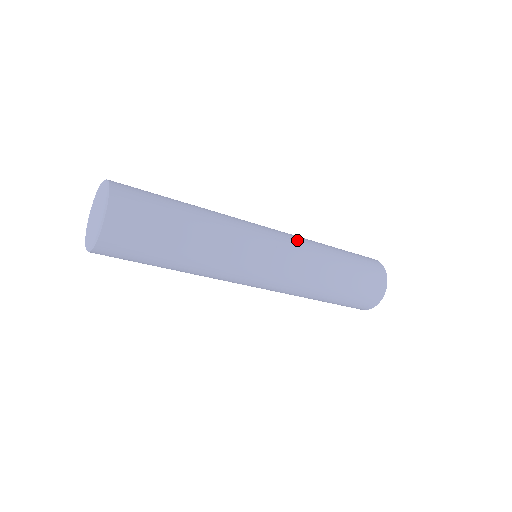
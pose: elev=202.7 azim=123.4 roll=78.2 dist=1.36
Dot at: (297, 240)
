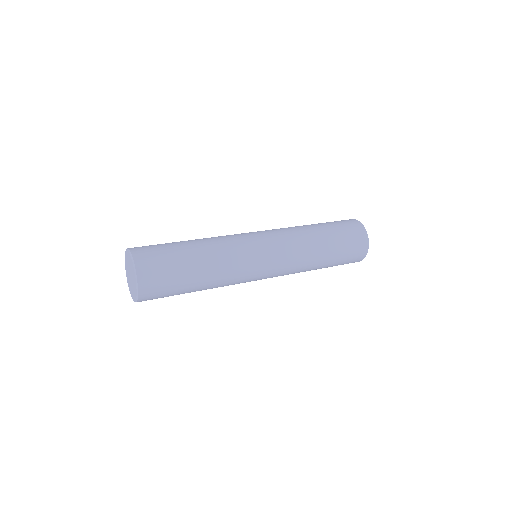
Dot at: (283, 234)
